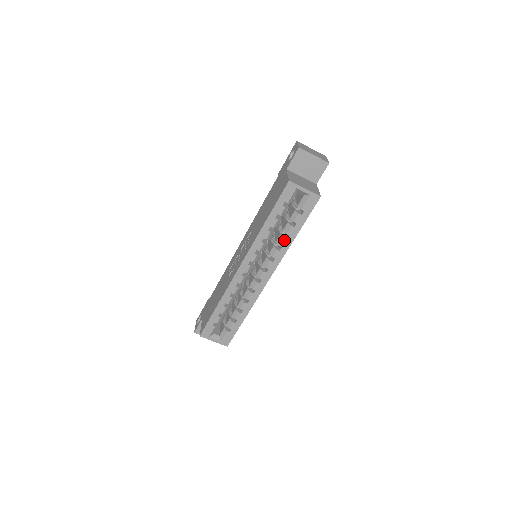
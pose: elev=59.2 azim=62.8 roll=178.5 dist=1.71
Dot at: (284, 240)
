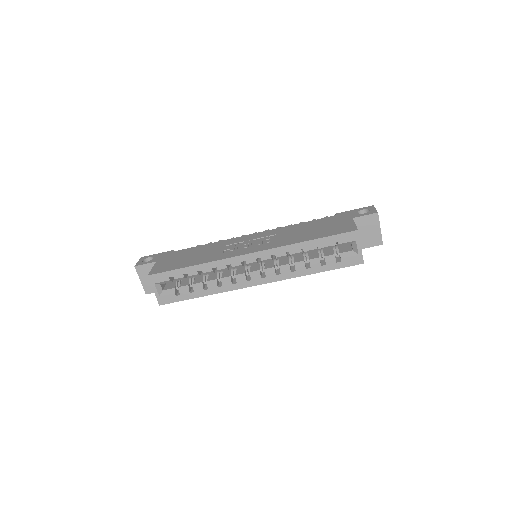
Dot at: (303, 267)
